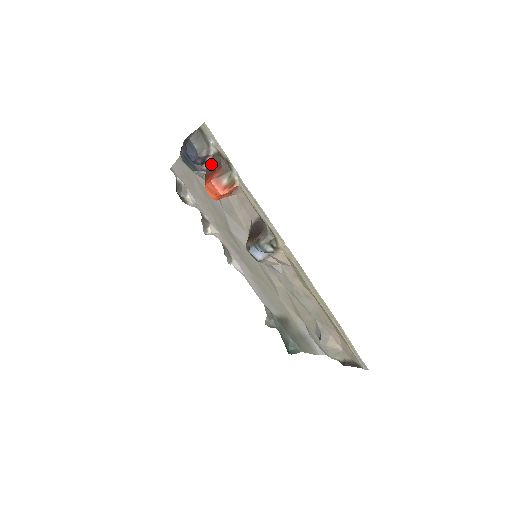
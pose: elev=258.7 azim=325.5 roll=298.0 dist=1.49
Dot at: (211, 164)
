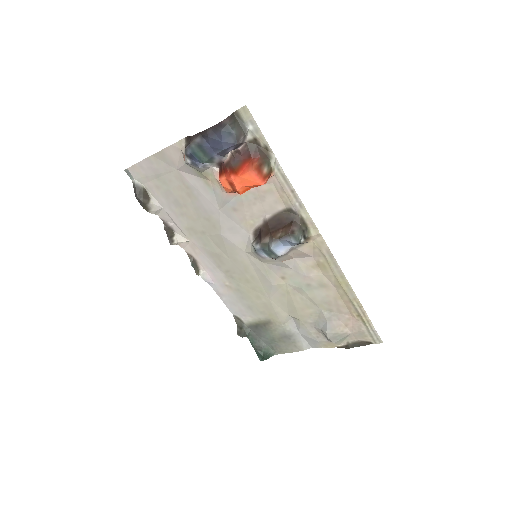
Dot at: (241, 153)
